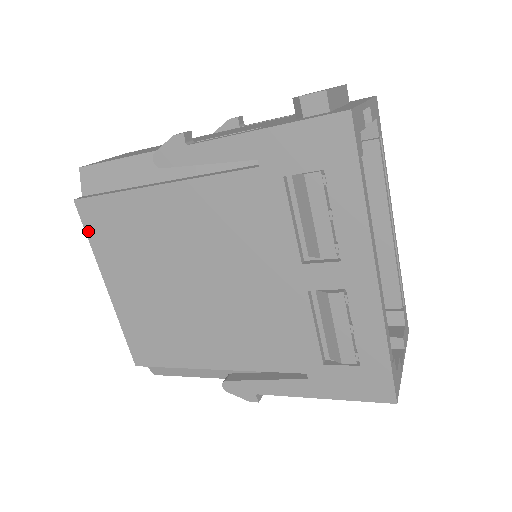
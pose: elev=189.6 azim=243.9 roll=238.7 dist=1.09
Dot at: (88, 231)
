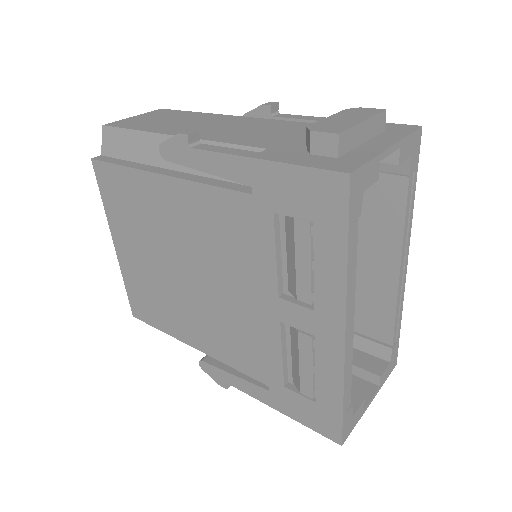
Dot at: (102, 191)
